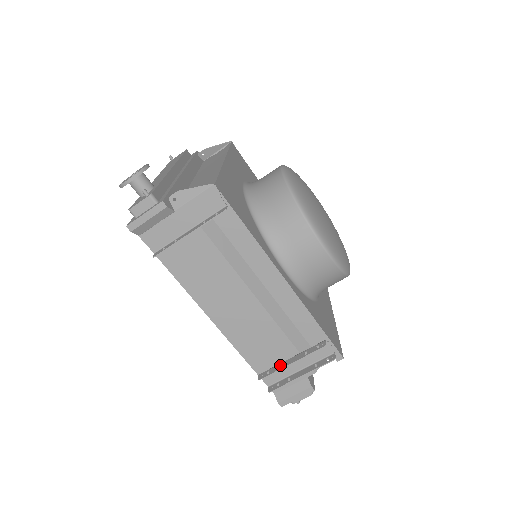
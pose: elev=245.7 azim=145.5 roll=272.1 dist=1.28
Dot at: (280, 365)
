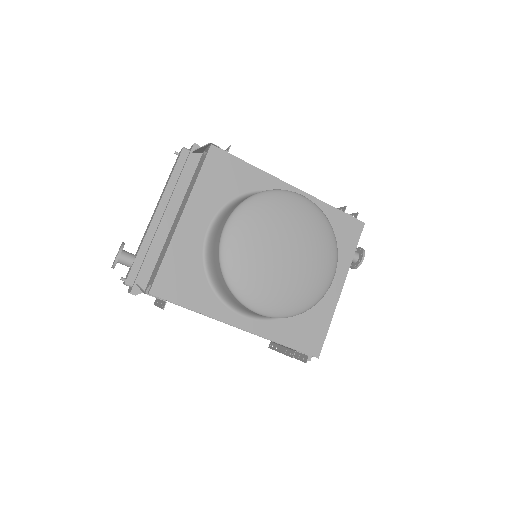
Dot at: (277, 347)
